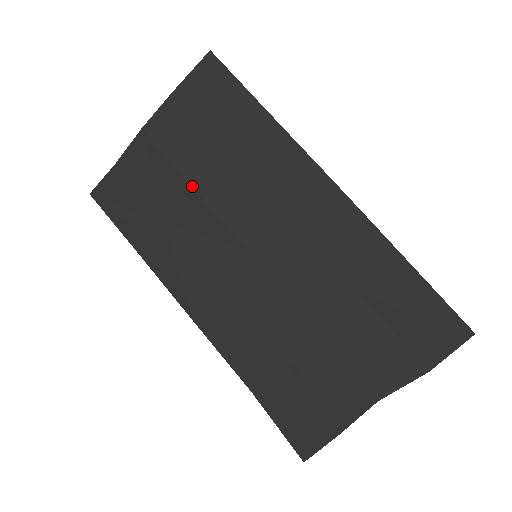
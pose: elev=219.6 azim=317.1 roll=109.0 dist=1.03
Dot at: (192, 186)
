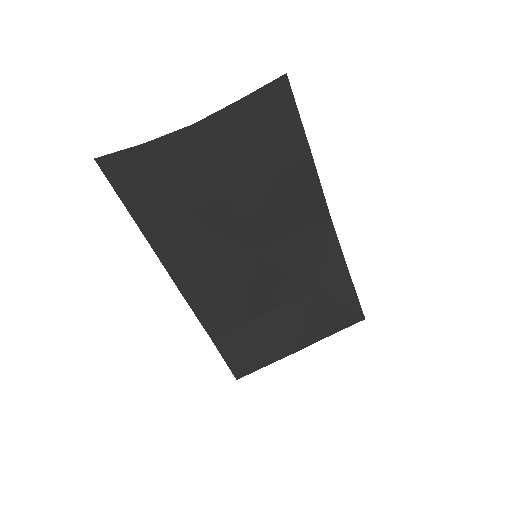
Dot at: (227, 194)
